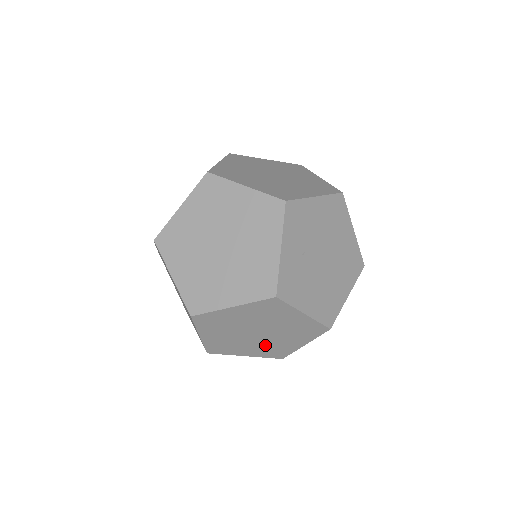
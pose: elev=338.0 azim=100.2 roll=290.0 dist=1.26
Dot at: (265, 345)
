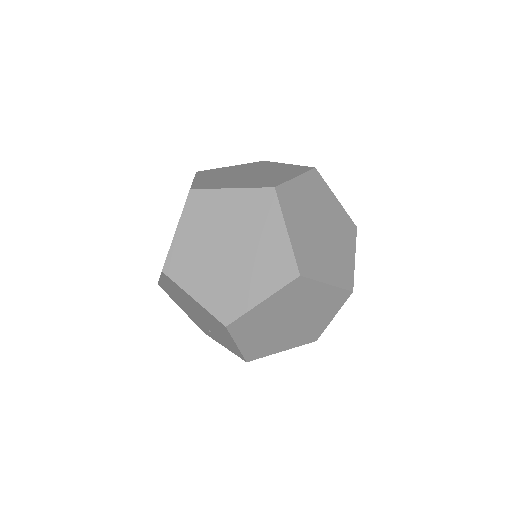
Dot at: (333, 257)
